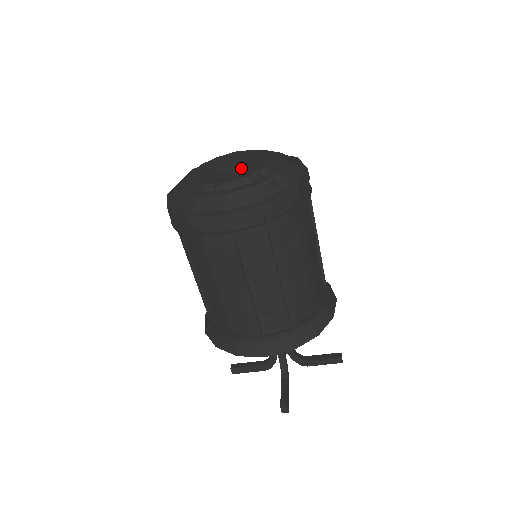
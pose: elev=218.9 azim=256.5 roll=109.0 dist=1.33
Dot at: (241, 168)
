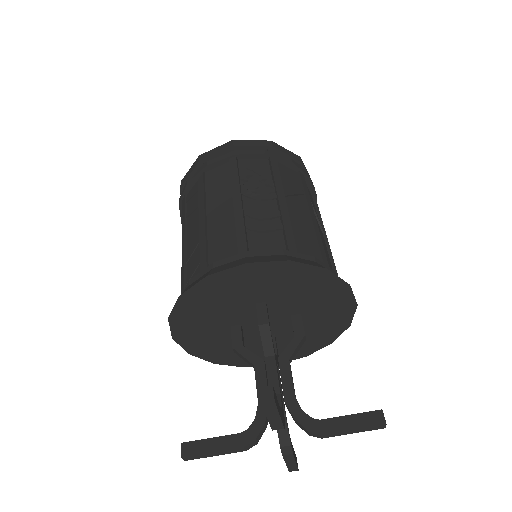
Dot at: occluded
